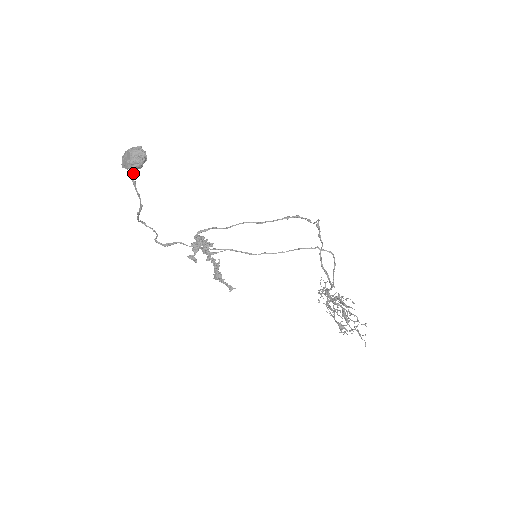
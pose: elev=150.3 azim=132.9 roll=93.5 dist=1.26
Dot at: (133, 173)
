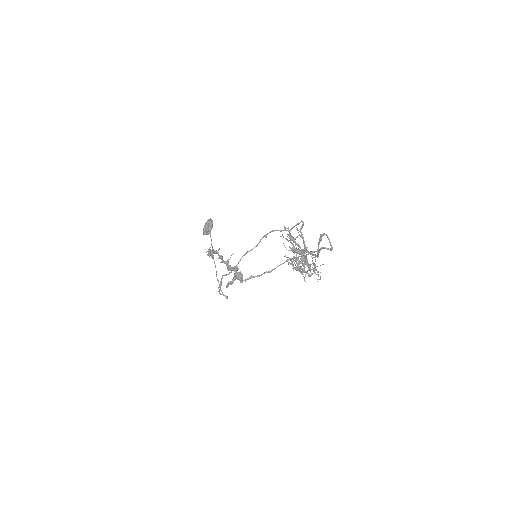
Dot at: (211, 241)
